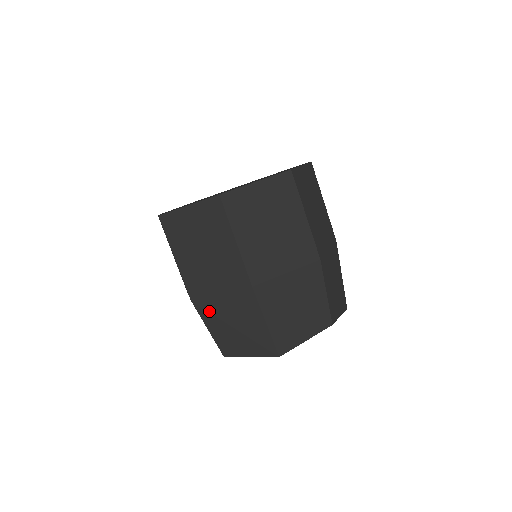
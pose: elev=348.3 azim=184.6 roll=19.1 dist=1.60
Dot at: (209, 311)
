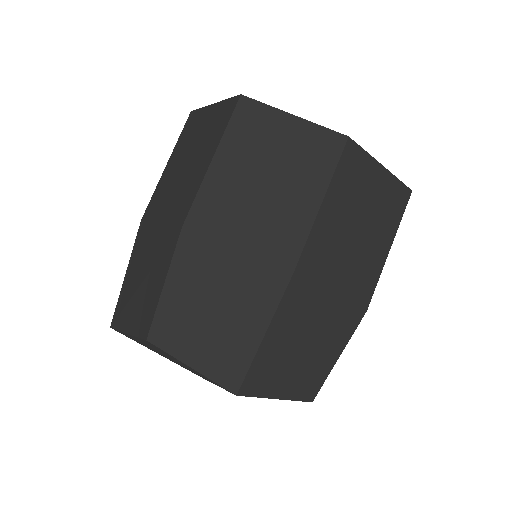
Dot at: (195, 260)
